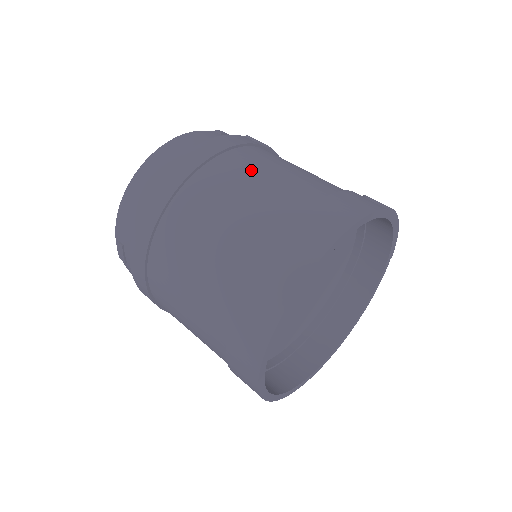
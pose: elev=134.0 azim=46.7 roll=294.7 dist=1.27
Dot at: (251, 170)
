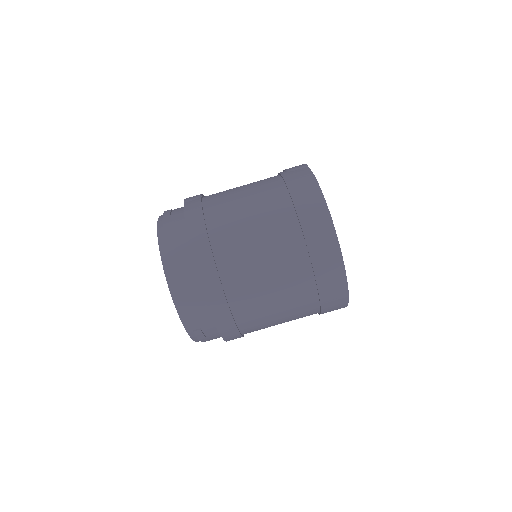
Dot at: (235, 215)
